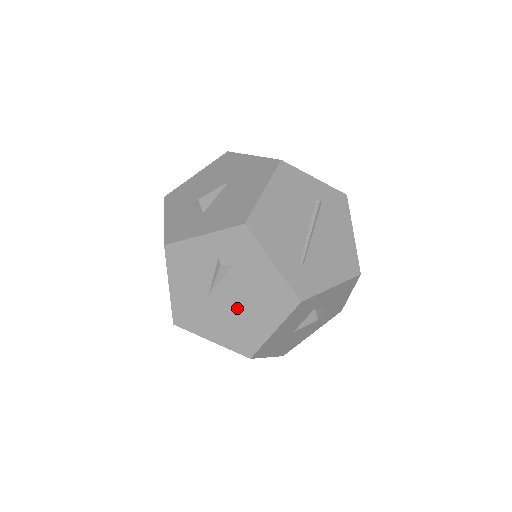
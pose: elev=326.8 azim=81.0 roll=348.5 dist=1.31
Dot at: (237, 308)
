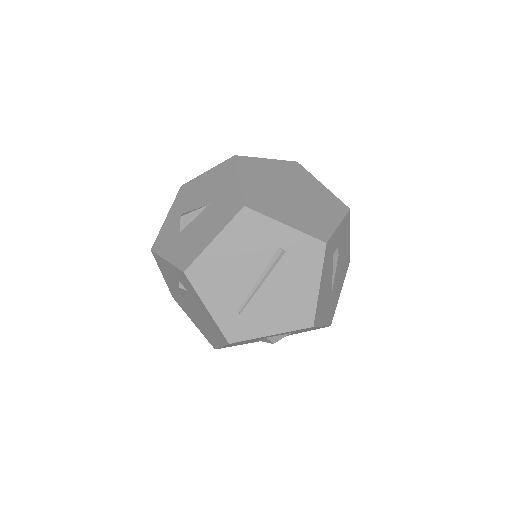
Dot at: (198, 317)
